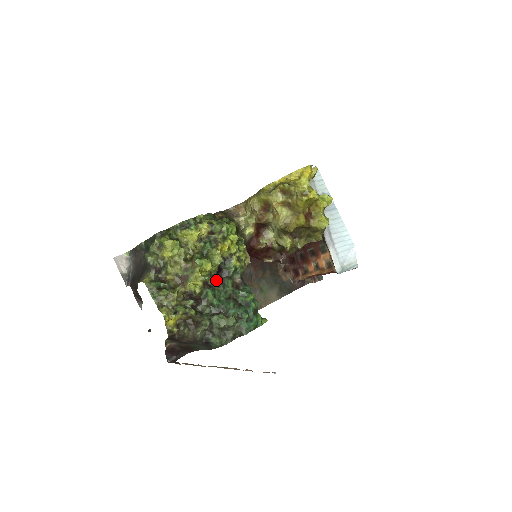
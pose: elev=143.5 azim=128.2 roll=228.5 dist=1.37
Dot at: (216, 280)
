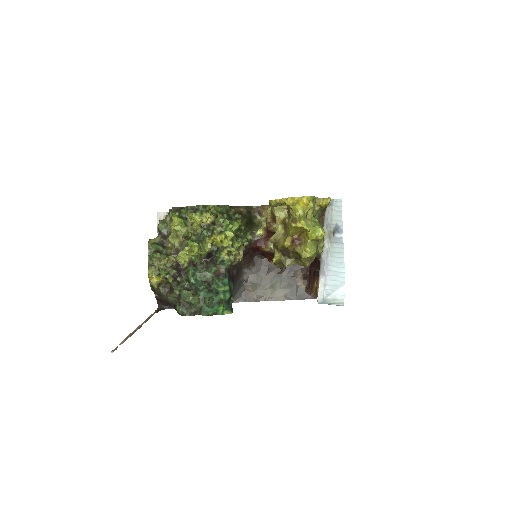
Dot at: (204, 262)
